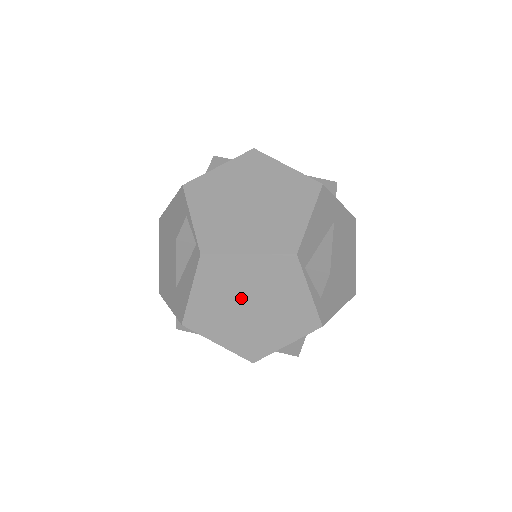
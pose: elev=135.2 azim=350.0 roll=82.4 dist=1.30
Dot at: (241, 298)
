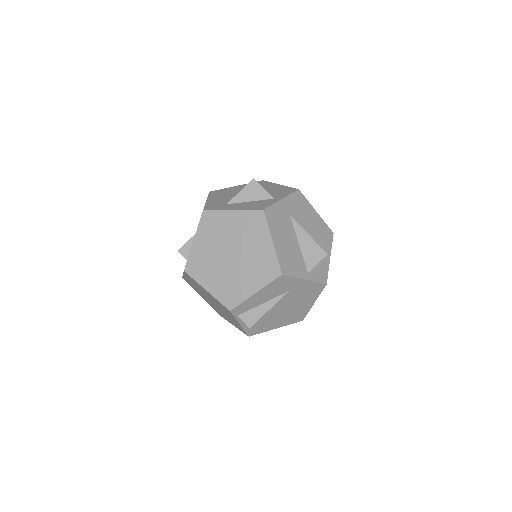
Dot at: (207, 296)
